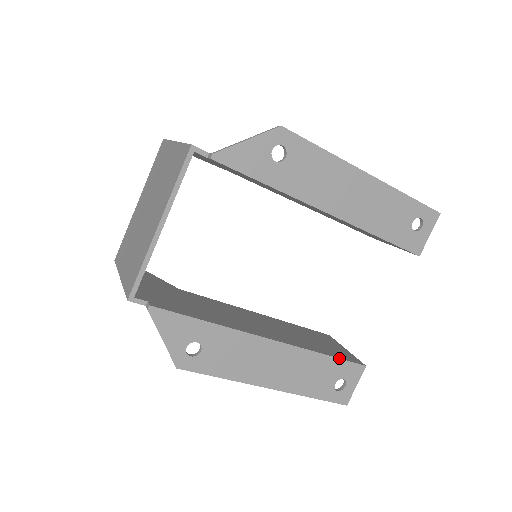
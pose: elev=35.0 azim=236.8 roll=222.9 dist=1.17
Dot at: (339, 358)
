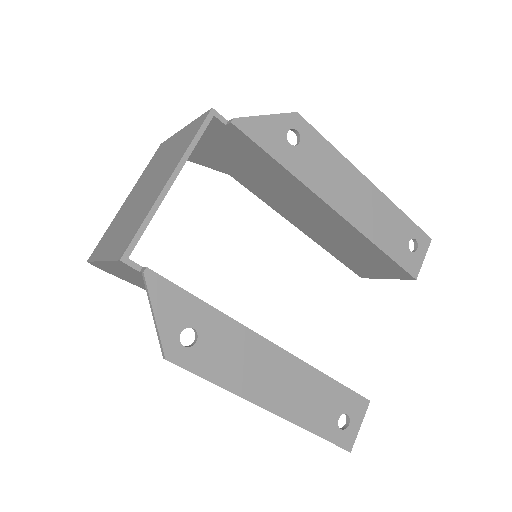
Dot at: occluded
